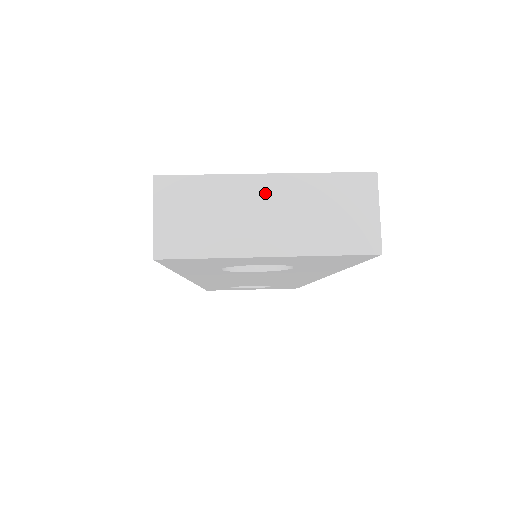
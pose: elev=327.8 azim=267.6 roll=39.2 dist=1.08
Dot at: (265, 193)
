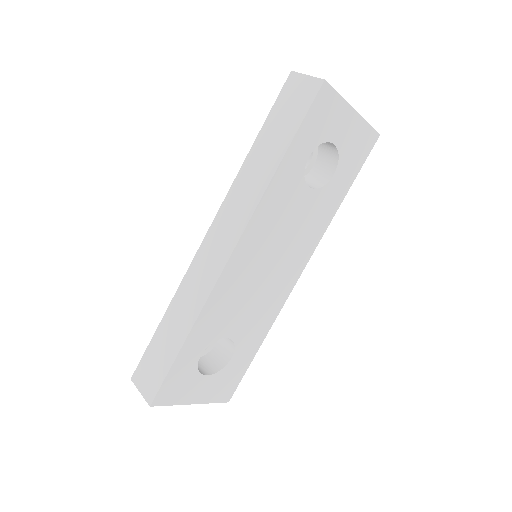
Dot at: occluded
